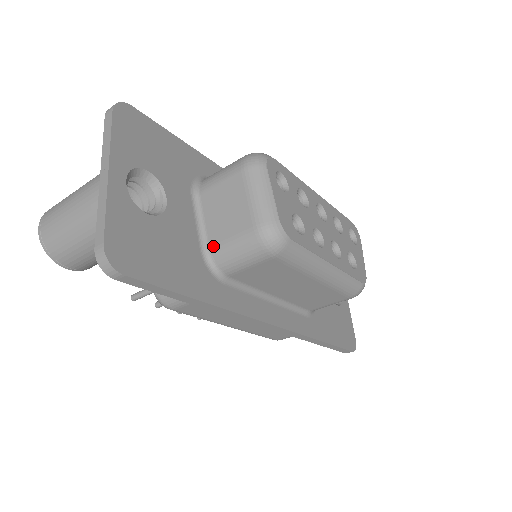
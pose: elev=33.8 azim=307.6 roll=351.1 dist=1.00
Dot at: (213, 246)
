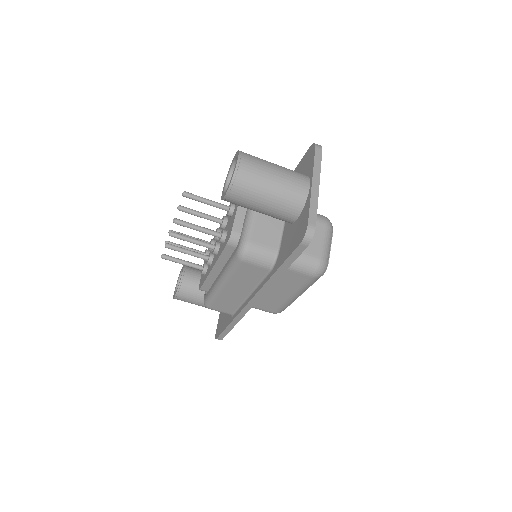
Dot at: occluded
